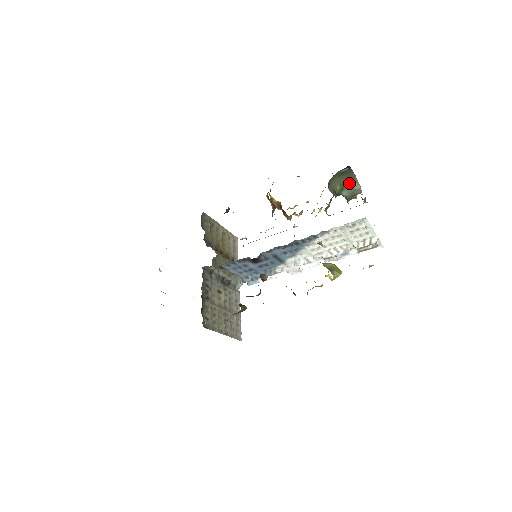
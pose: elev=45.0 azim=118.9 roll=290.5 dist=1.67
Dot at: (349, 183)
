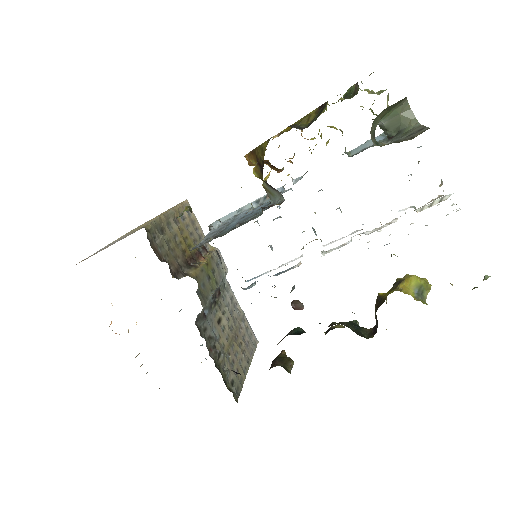
Dot at: (392, 108)
